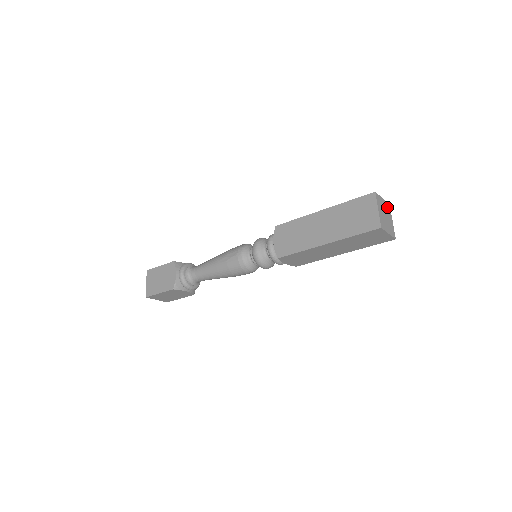
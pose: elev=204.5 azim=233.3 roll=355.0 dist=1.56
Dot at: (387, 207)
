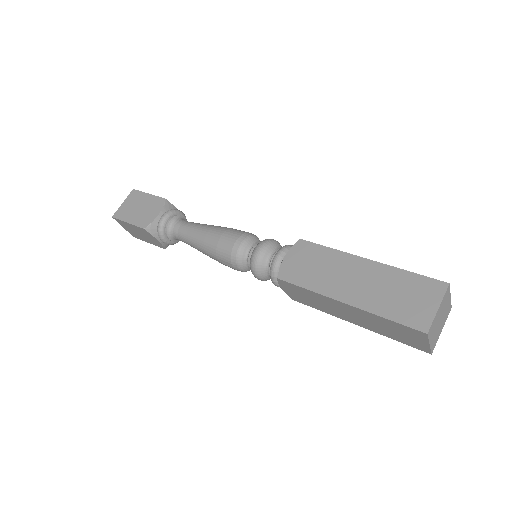
Dot at: (444, 299)
